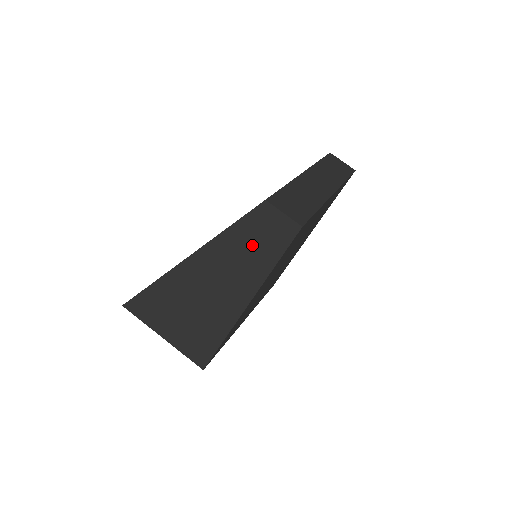
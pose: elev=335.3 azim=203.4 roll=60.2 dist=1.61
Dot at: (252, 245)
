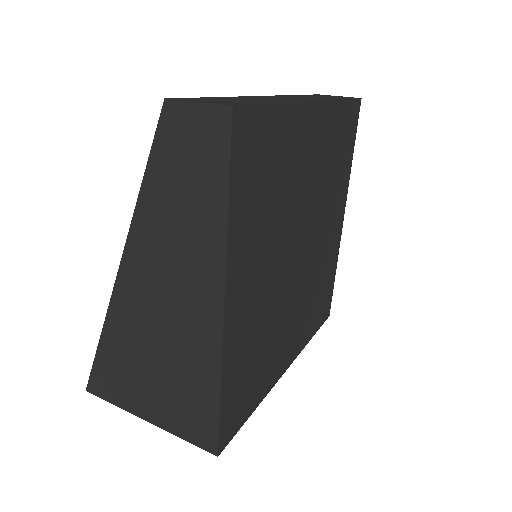
Dot at: (182, 191)
